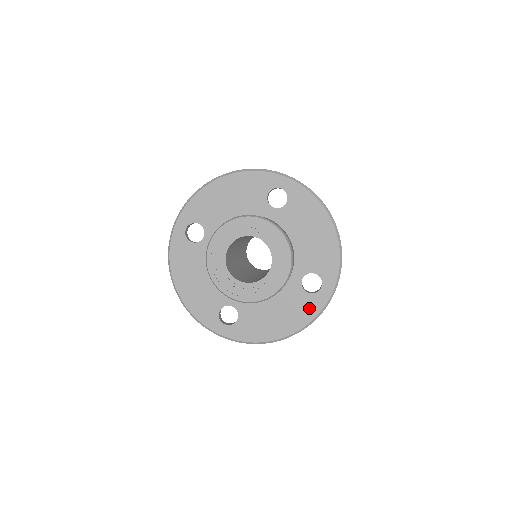
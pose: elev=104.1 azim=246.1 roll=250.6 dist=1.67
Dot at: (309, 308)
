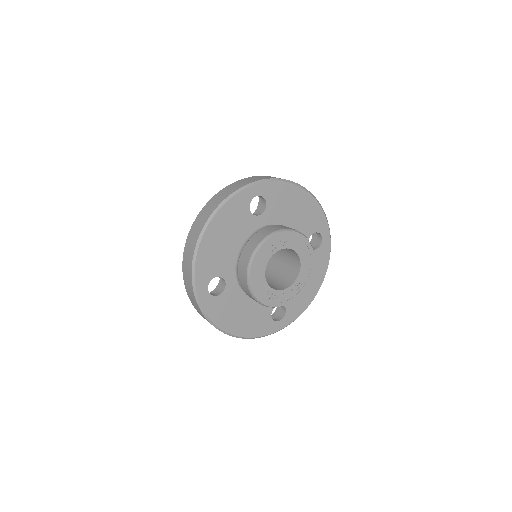
Dot at: (323, 258)
